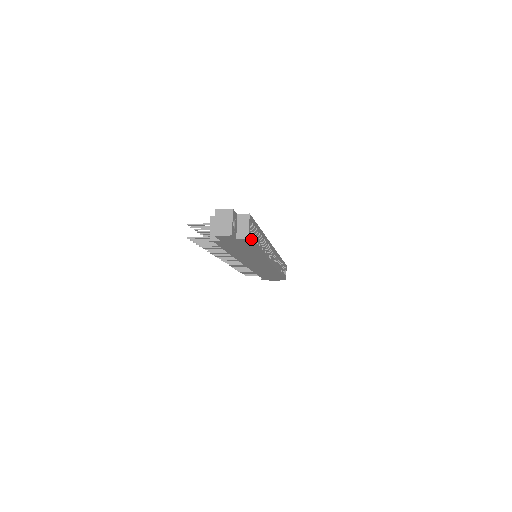
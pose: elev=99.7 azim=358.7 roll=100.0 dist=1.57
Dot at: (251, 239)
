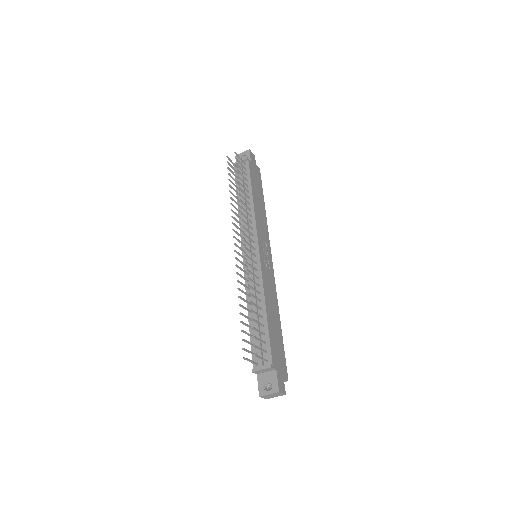
Dot at: occluded
